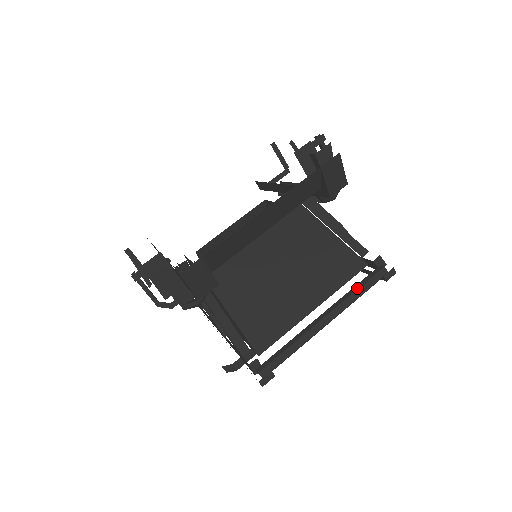
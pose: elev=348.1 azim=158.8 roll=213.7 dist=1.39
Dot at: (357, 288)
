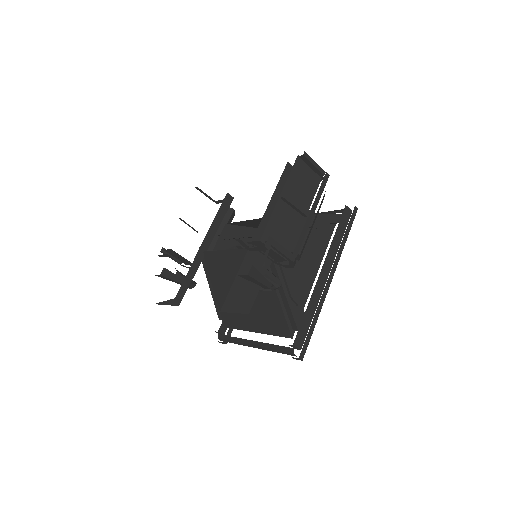
Dot at: (274, 348)
